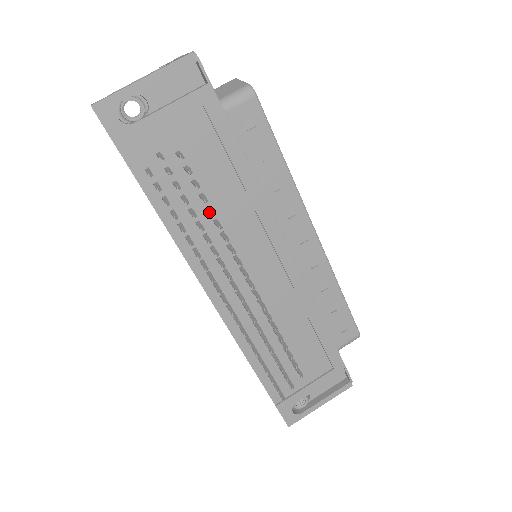
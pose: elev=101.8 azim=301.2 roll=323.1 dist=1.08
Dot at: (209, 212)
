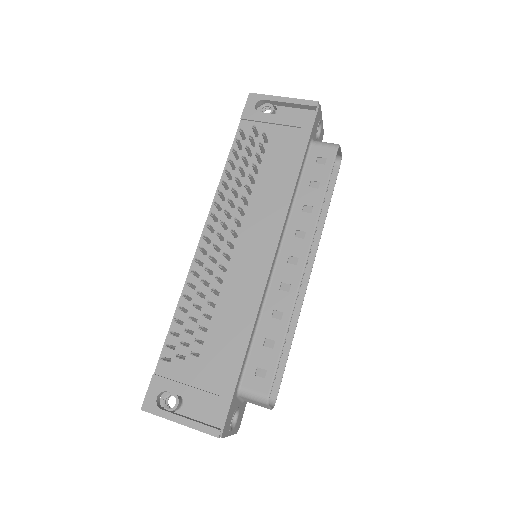
Dot at: (250, 176)
